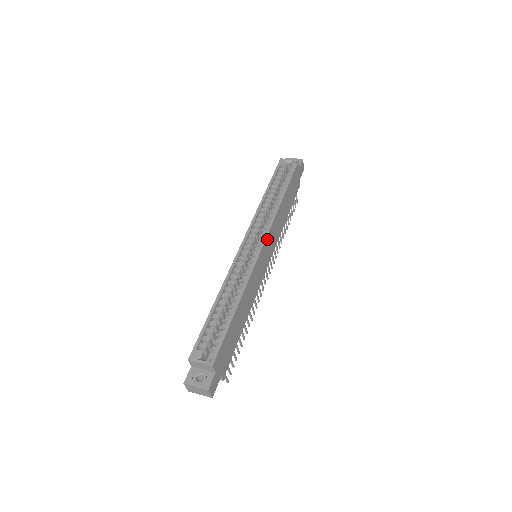
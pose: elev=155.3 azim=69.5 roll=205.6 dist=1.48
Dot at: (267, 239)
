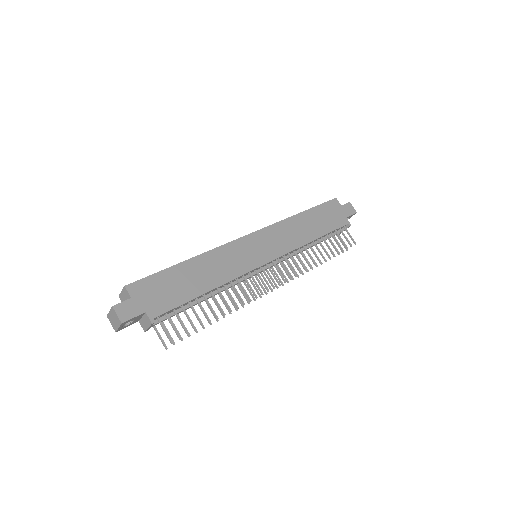
Dot at: (260, 234)
